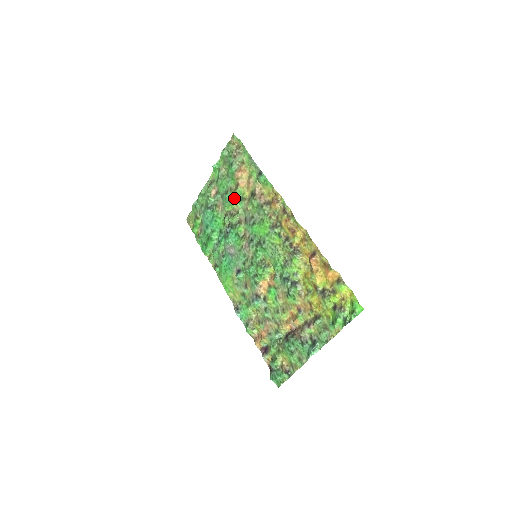
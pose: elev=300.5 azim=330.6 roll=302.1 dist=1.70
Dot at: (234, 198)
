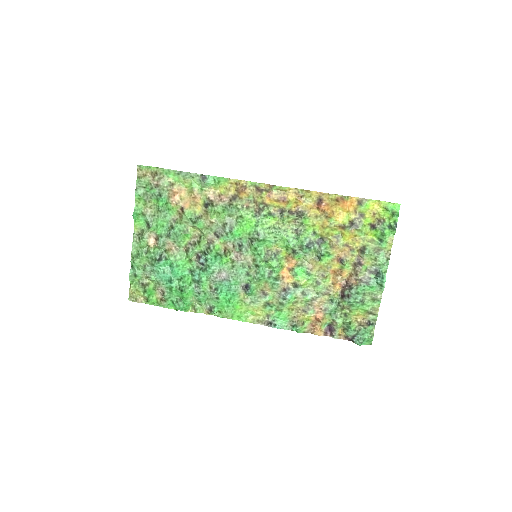
Dot at: (186, 225)
